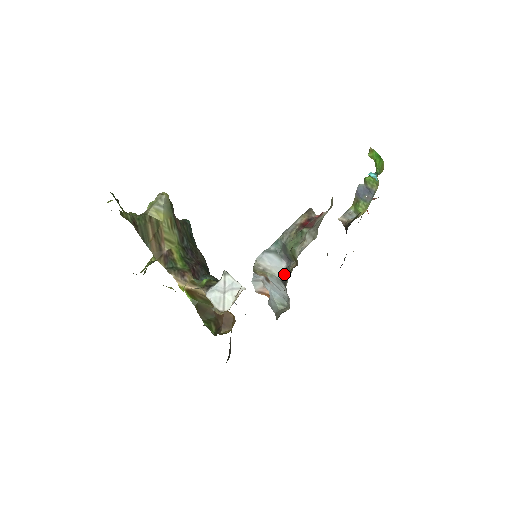
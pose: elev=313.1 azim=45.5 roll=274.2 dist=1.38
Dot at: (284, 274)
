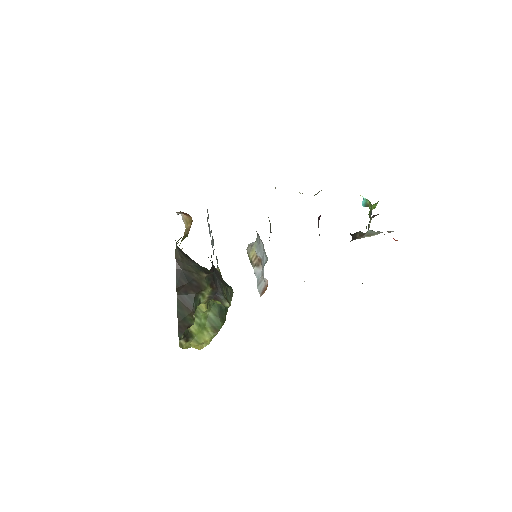
Dot at: occluded
